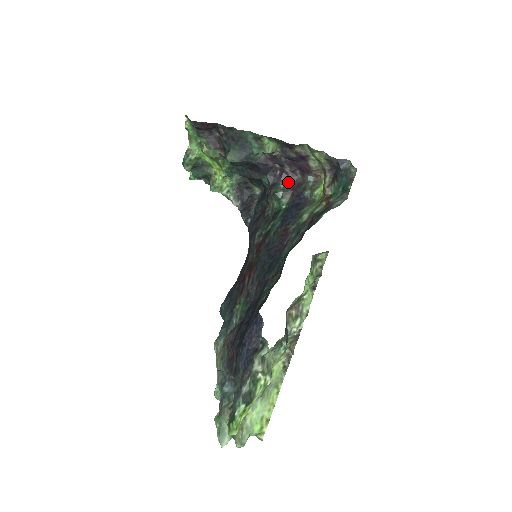
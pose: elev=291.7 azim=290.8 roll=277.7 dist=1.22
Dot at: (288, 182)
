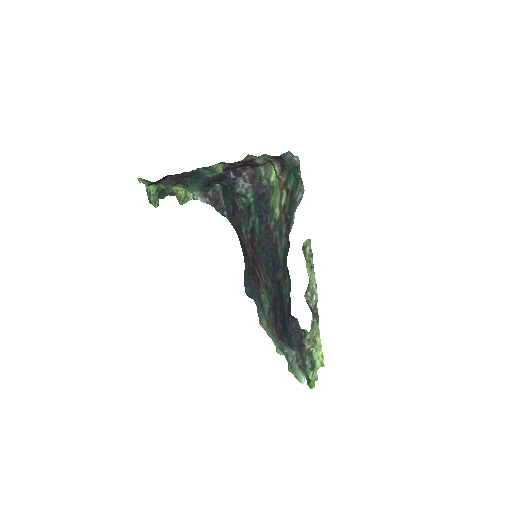
Dot at: (244, 178)
